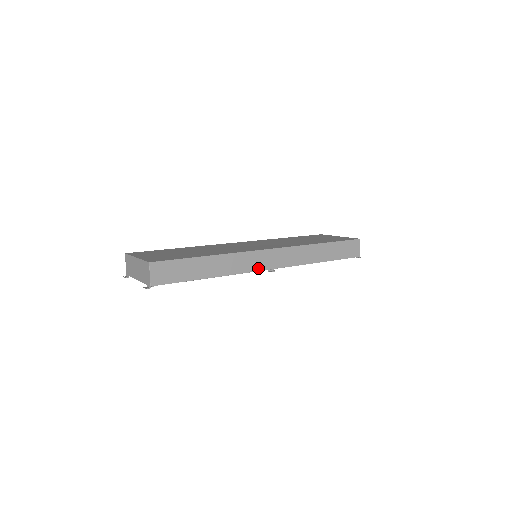
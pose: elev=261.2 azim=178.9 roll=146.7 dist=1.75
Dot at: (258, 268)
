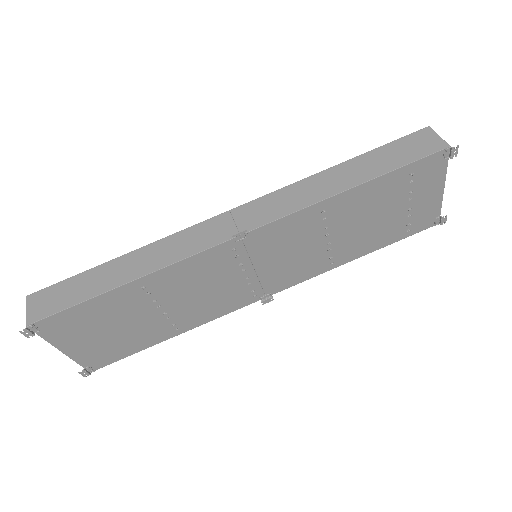
Dot at: (213, 243)
